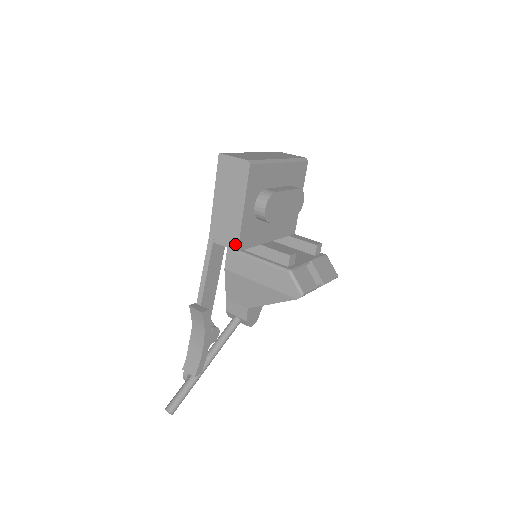
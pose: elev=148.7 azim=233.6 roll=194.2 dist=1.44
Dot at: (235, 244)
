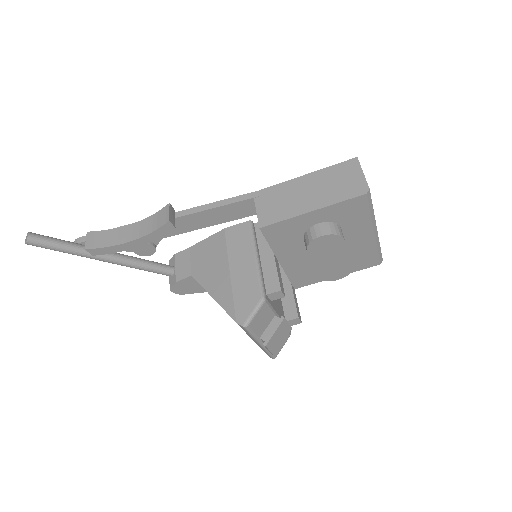
Dot at: (266, 221)
